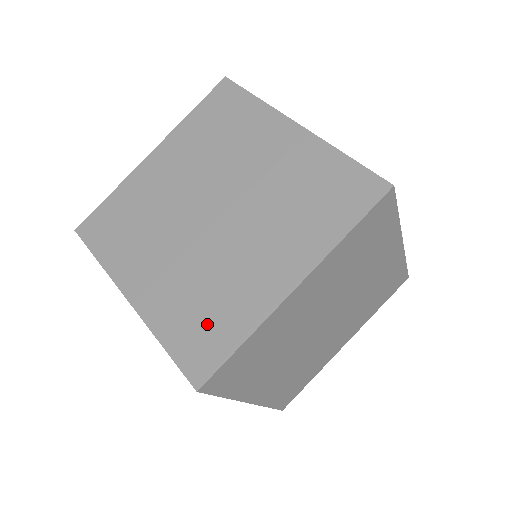
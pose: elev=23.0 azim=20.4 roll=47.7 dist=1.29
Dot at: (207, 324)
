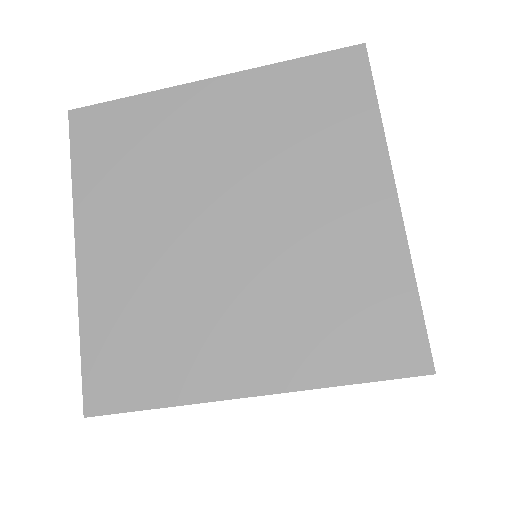
Dot at: (137, 355)
